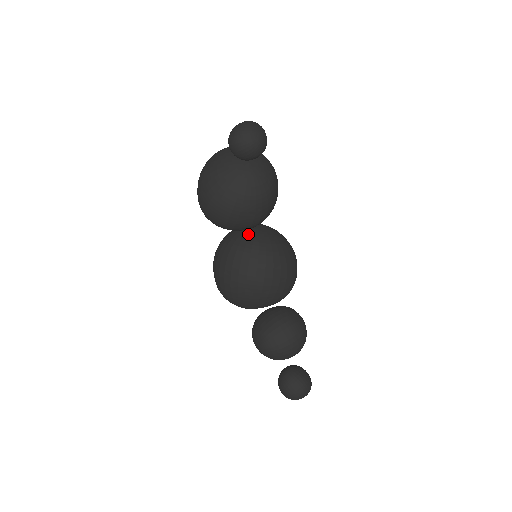
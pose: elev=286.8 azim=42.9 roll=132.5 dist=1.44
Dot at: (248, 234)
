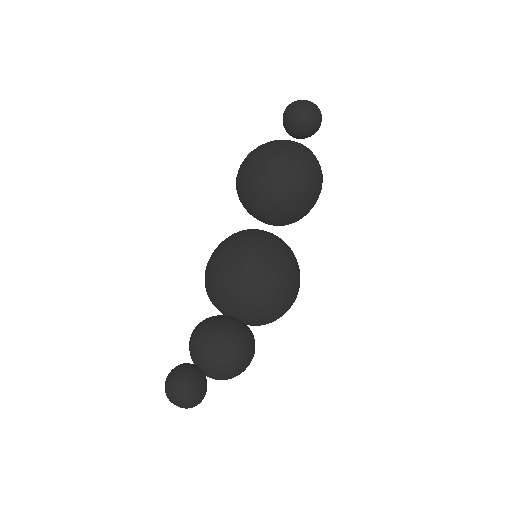
Dot at: (263, 231)
